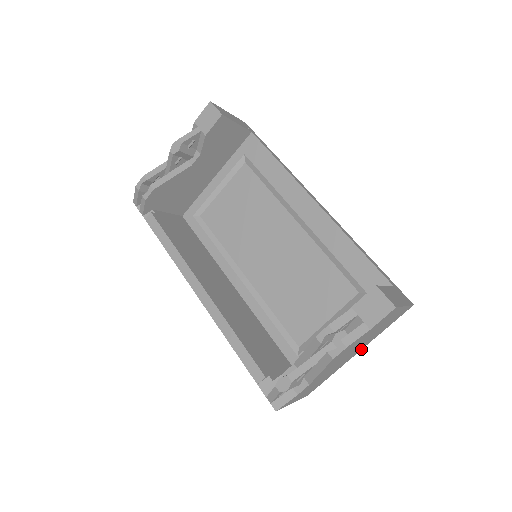
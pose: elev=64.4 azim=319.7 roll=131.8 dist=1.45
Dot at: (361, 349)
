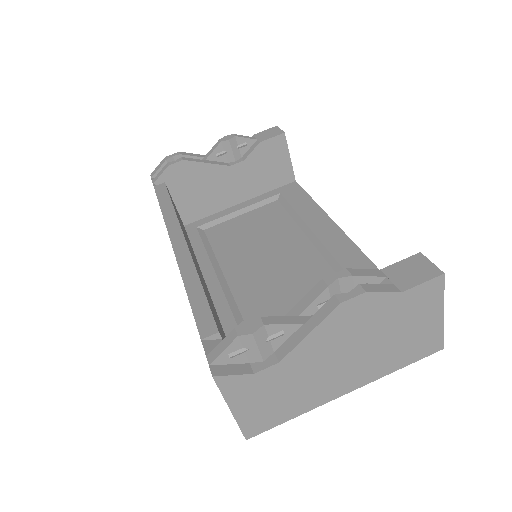
Dot at: (354, 388)
